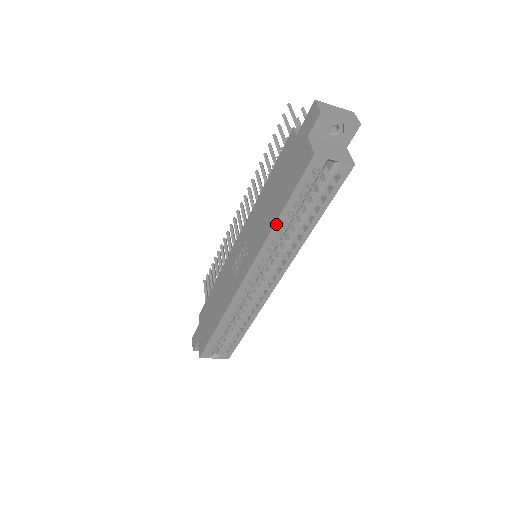
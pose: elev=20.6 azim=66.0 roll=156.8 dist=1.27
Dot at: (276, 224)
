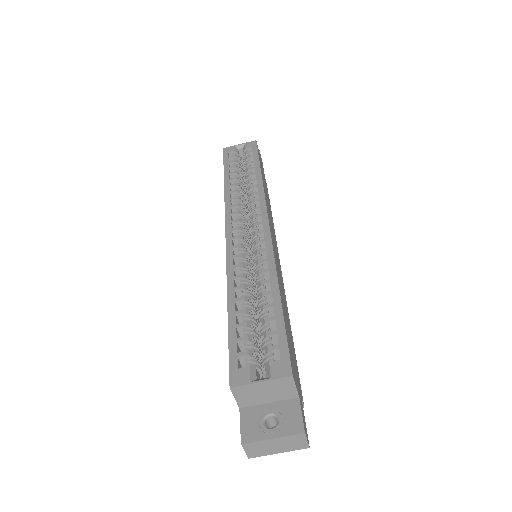
Dot at: (225, 184)
